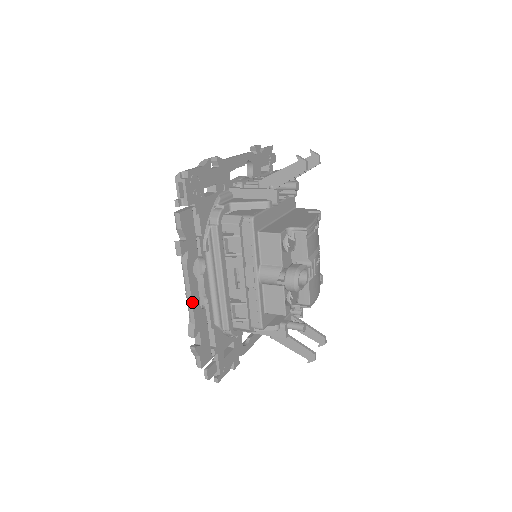
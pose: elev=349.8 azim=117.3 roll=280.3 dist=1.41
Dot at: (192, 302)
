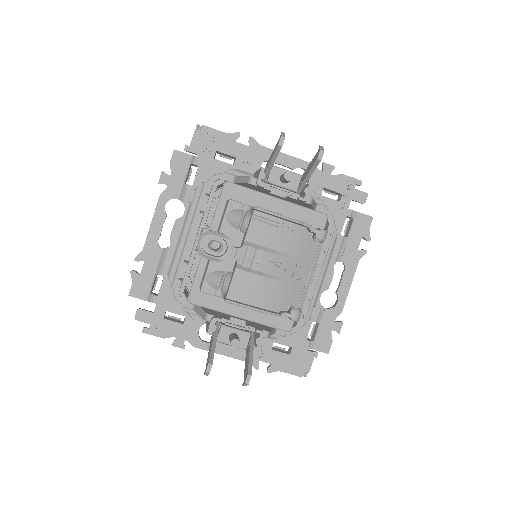
Dot at: (150, 229)
